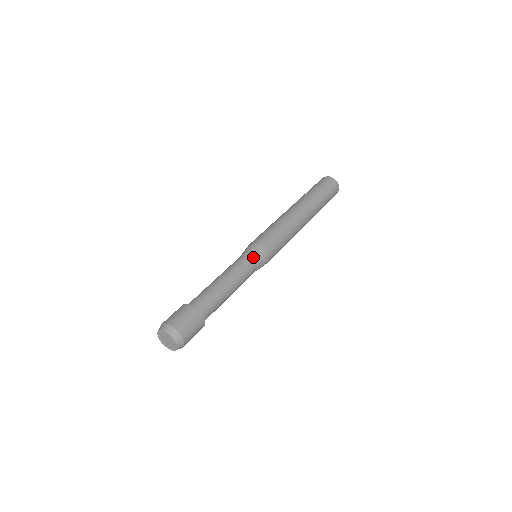
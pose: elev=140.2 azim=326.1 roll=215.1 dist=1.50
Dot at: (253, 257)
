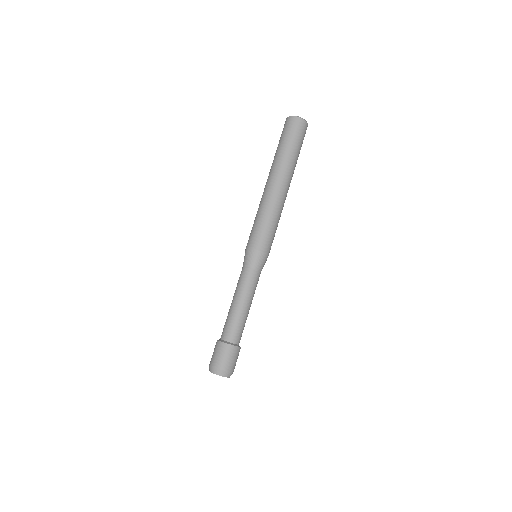
Dot at: (250, 265)
